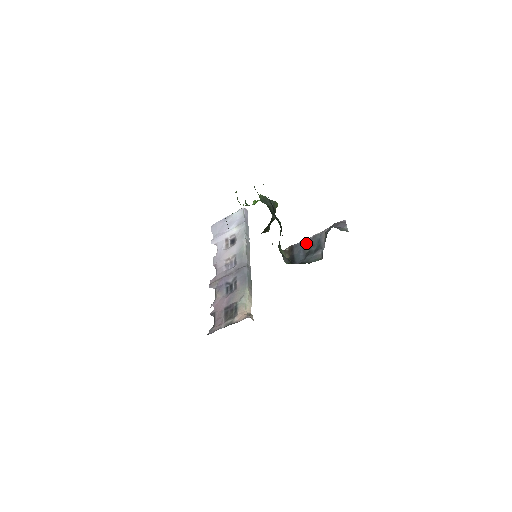
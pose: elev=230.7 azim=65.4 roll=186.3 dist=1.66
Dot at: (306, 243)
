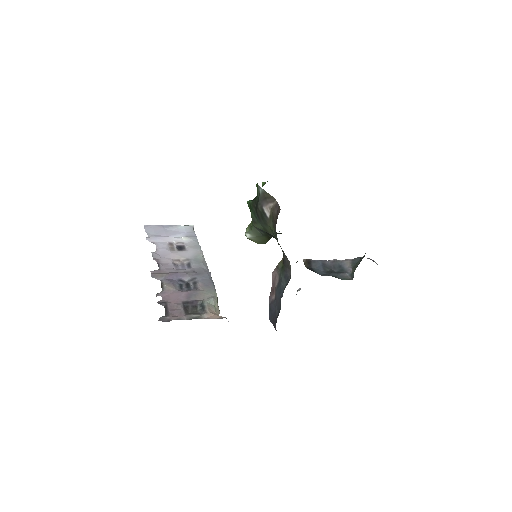
Dot at: (326, 263)
